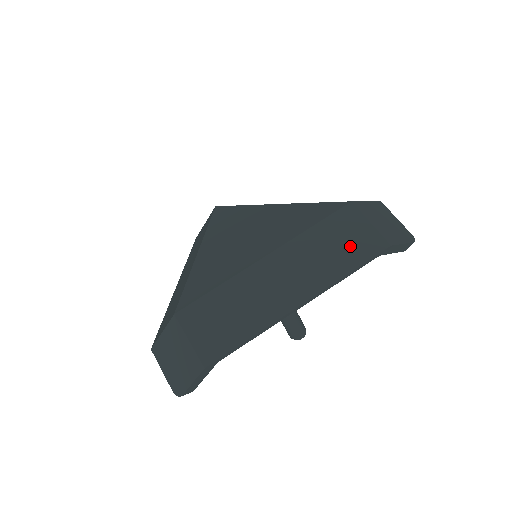
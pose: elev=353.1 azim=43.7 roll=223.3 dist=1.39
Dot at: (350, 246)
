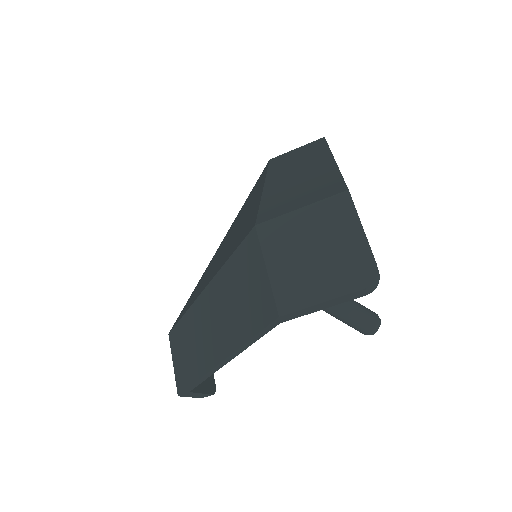
Dot at: (305, 150)
